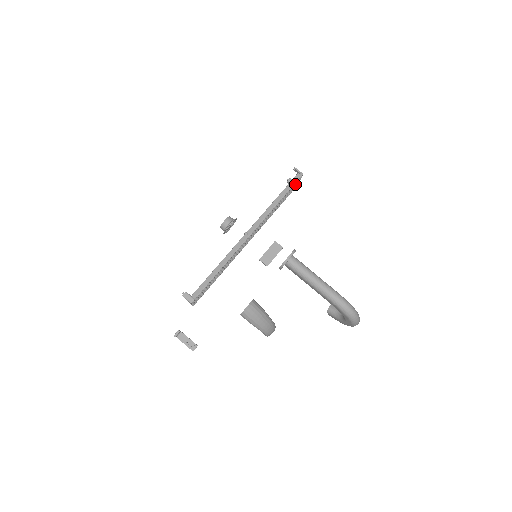
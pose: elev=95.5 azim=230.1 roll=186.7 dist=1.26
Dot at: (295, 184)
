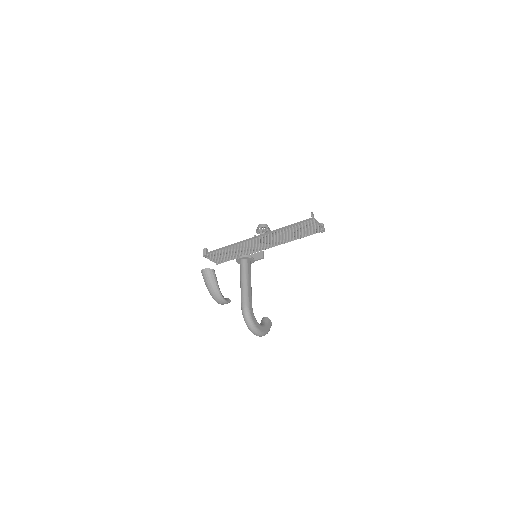
Dot at: (309, 225)
